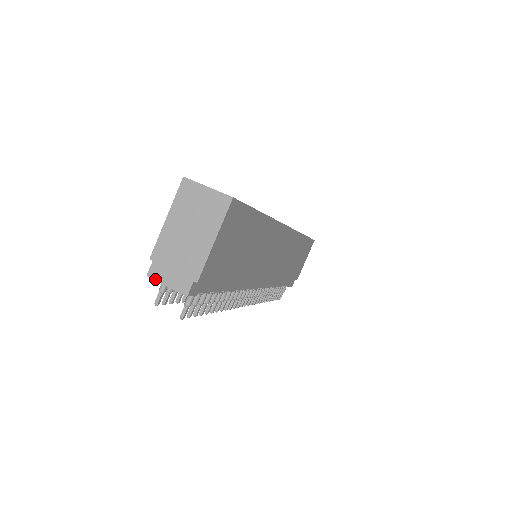
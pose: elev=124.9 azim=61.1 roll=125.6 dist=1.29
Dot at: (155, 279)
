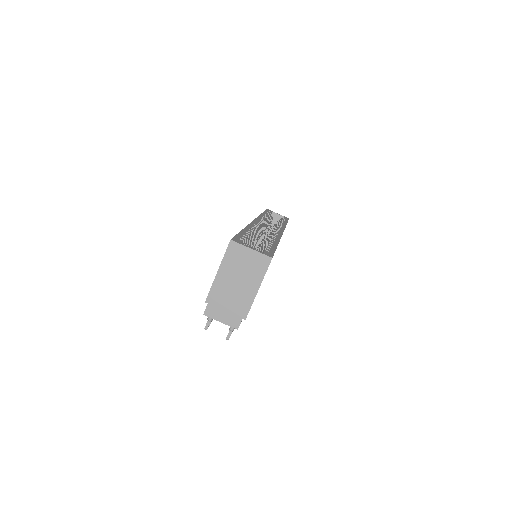
Dot at: (211, 317)
